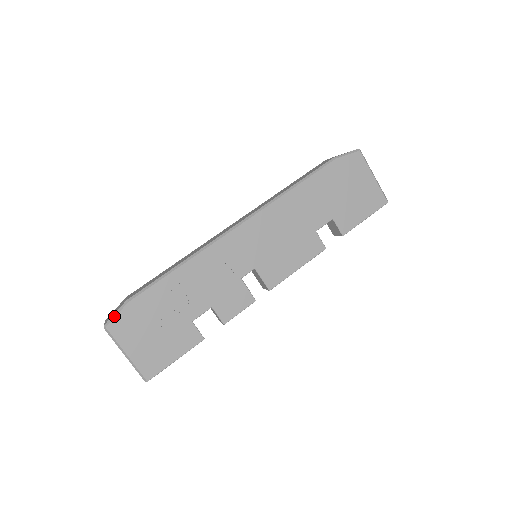
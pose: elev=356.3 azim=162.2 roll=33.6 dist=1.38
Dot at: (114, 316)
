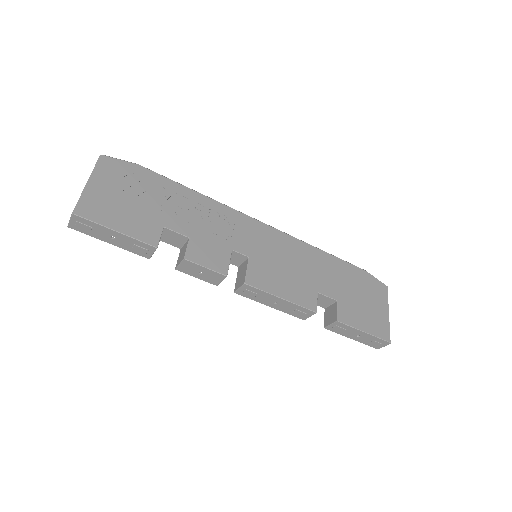
Dot at: occluded
